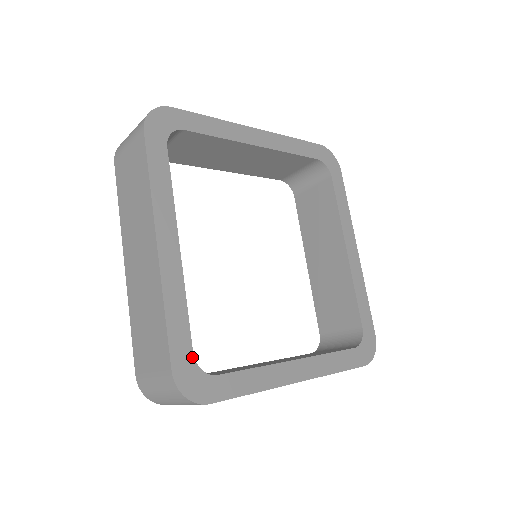
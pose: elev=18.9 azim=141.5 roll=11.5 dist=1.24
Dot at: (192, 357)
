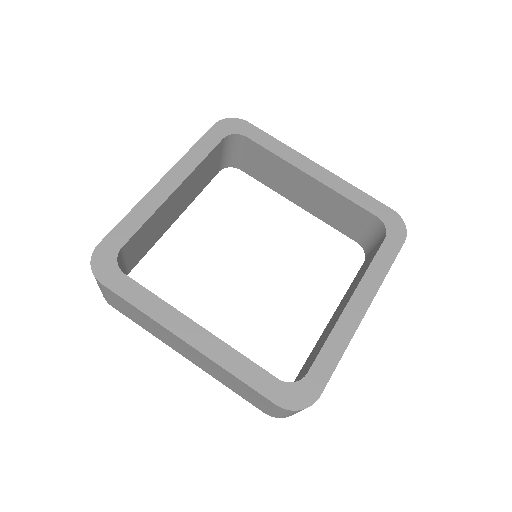
Dot at: (119, 249)
